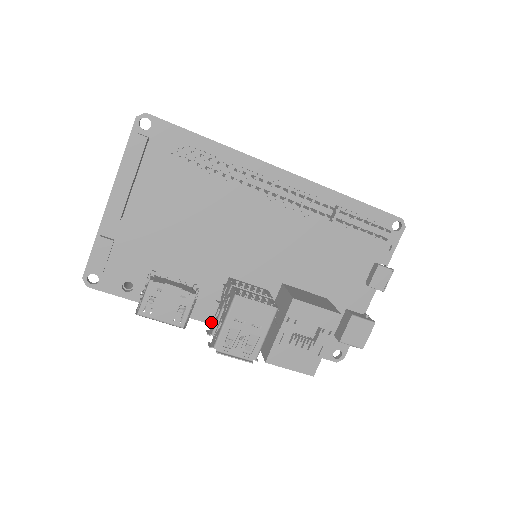
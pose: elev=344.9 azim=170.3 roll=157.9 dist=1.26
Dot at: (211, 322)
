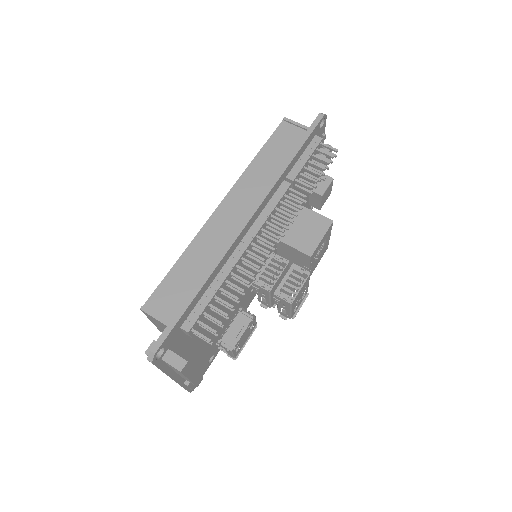
Dot at: occluded
